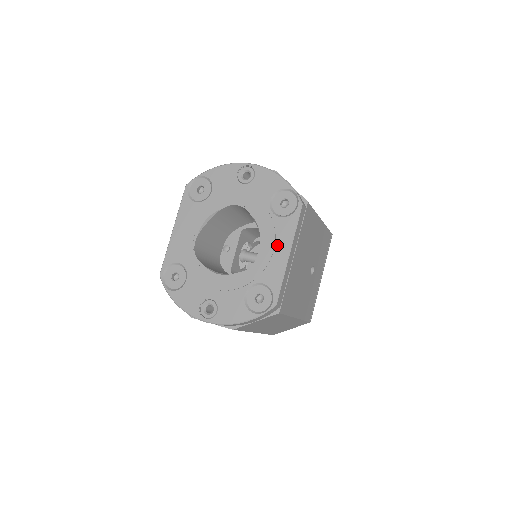
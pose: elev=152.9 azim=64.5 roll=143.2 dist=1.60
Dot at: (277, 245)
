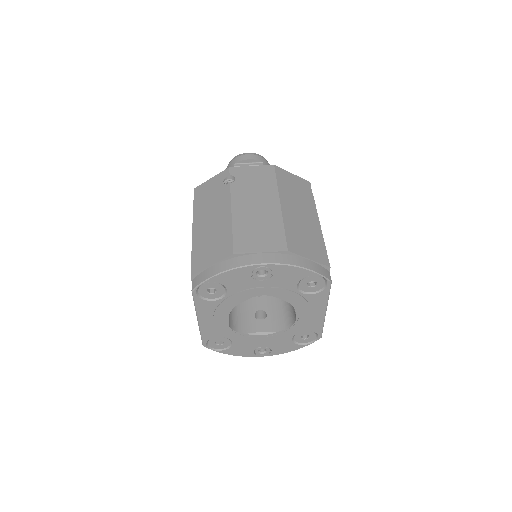
Dot at: (313, 311)
